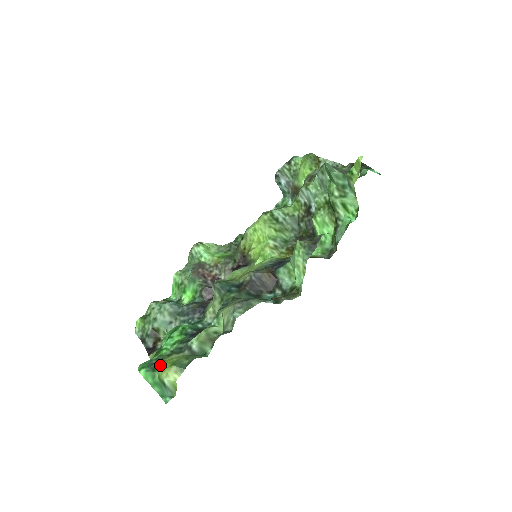
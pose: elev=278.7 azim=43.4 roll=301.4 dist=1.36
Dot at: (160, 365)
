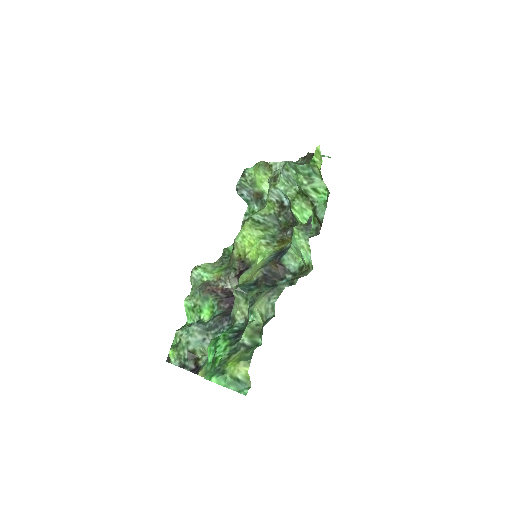
Dot at: (226, 367)
